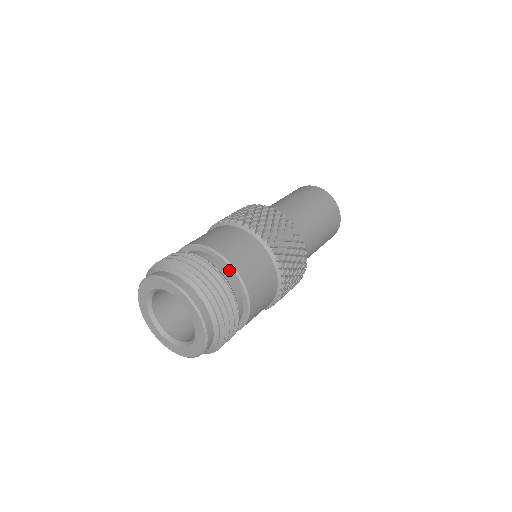
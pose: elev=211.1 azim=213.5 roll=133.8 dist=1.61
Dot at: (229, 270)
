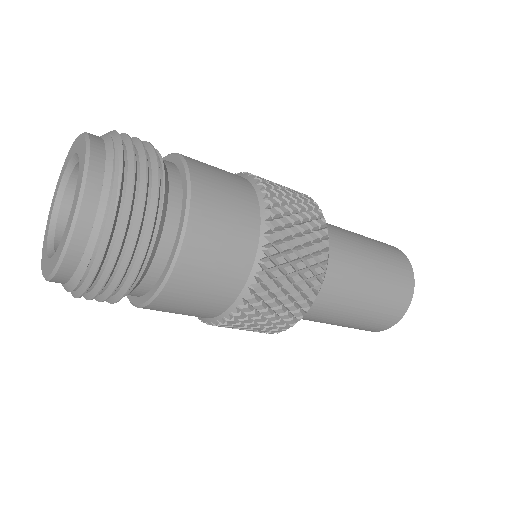
Dot at: (183, 198)
